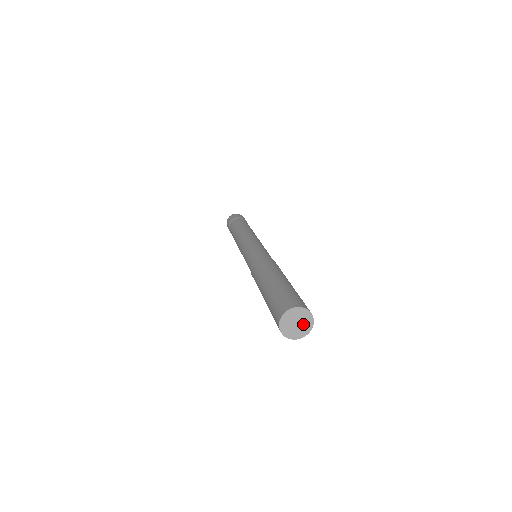
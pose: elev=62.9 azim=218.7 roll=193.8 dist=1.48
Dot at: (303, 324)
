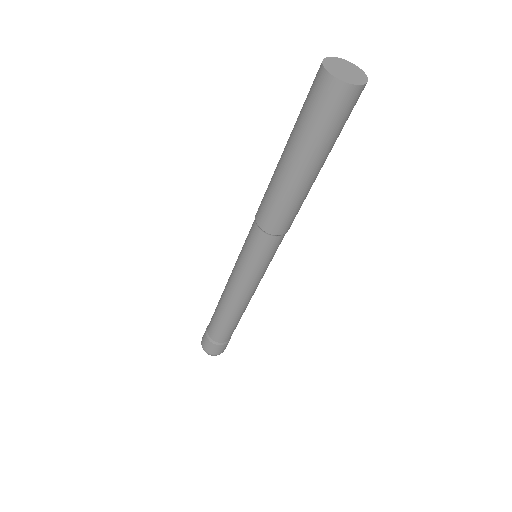
Dot at: (353, 72)
